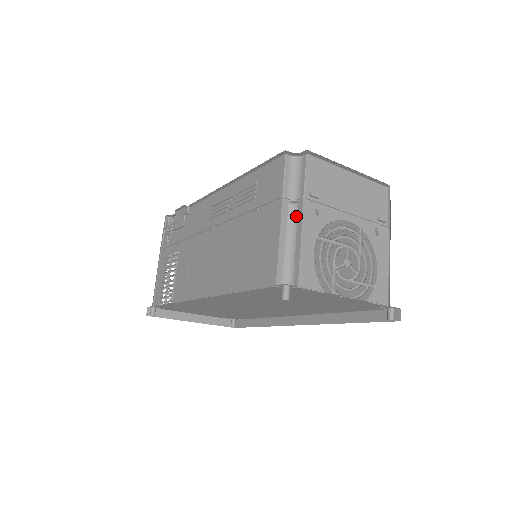
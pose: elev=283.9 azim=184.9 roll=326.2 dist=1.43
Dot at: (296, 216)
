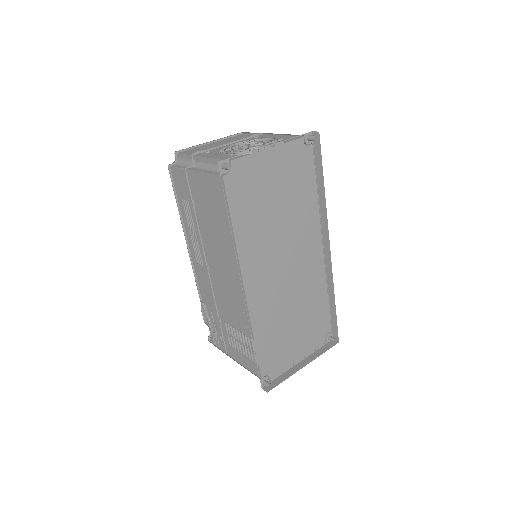
Dot at: (200, 163)
